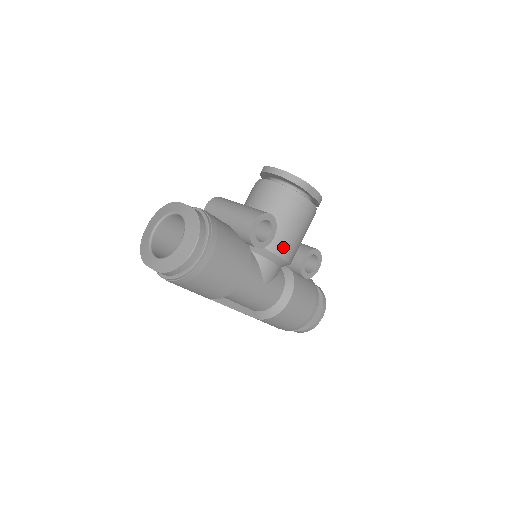
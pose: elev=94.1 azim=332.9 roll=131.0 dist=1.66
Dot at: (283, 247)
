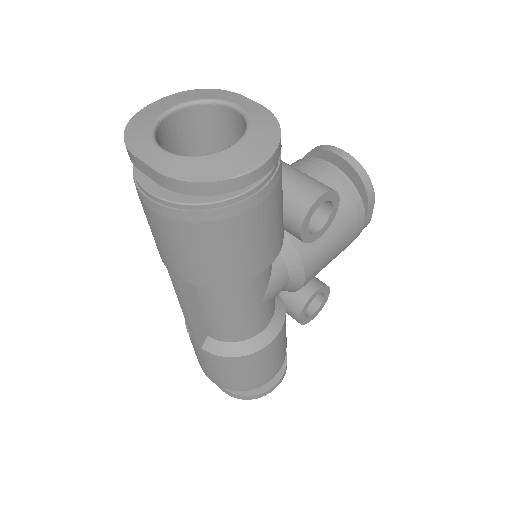
Dot at: (314, 259)
